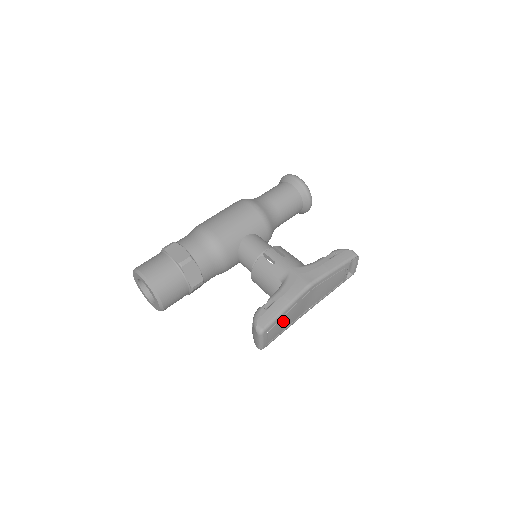
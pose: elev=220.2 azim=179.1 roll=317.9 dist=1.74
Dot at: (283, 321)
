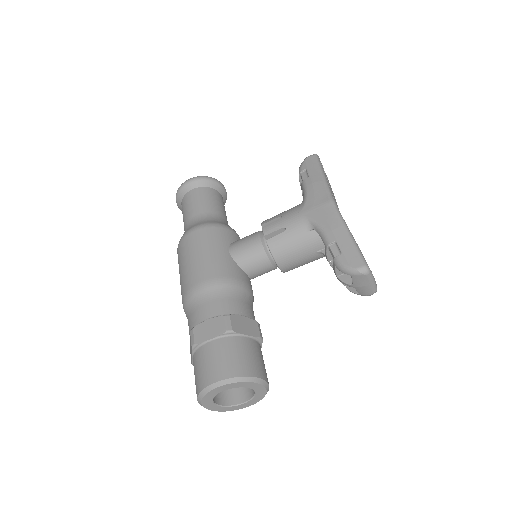
Dot at: occluded
